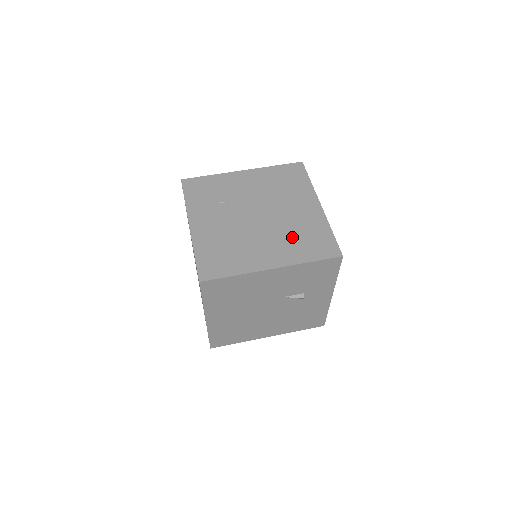
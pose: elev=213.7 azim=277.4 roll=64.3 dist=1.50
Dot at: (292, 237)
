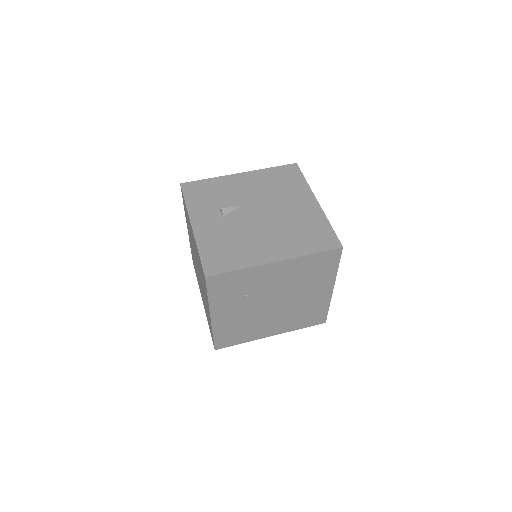
Dot at: (296, 316)
